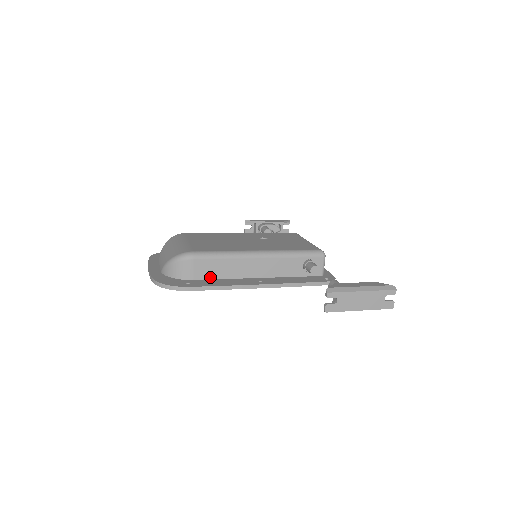
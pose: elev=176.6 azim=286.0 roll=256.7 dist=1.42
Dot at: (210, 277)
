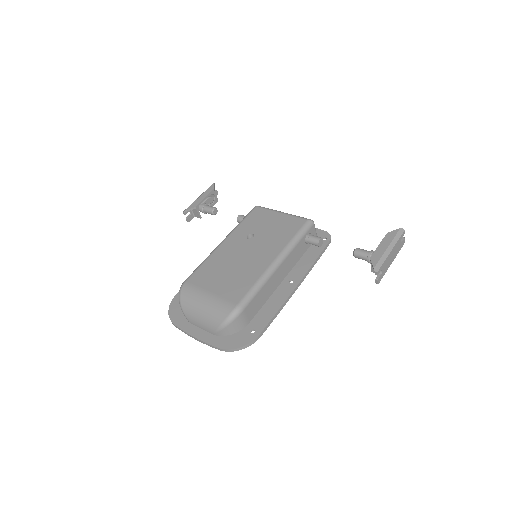
Dot at: (258, 310)
